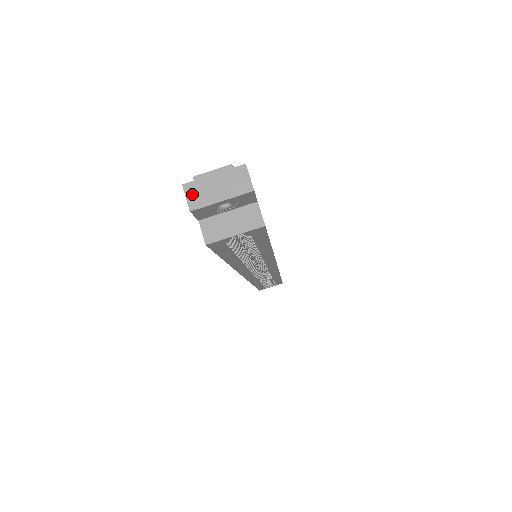
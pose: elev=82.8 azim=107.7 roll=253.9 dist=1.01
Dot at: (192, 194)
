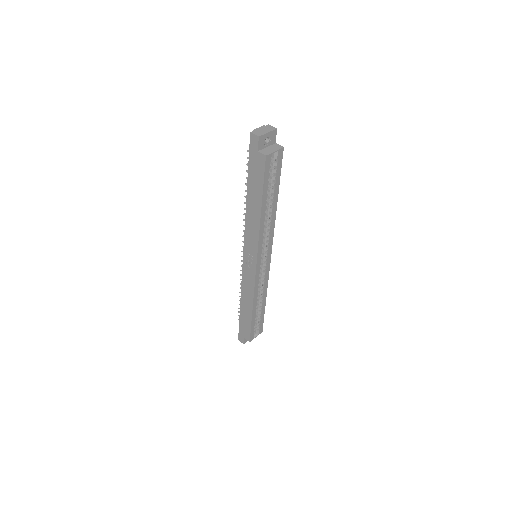
Dot at: (256, 133)
